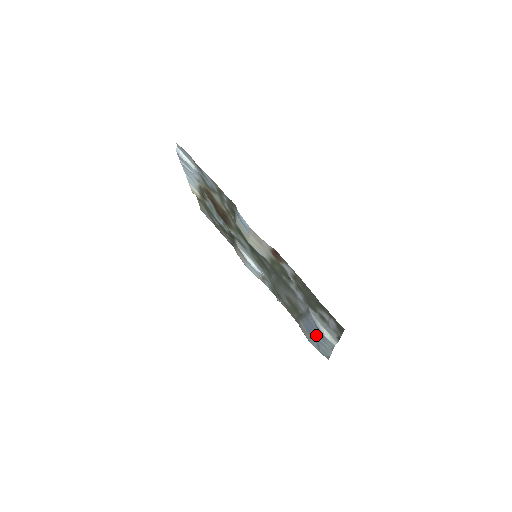
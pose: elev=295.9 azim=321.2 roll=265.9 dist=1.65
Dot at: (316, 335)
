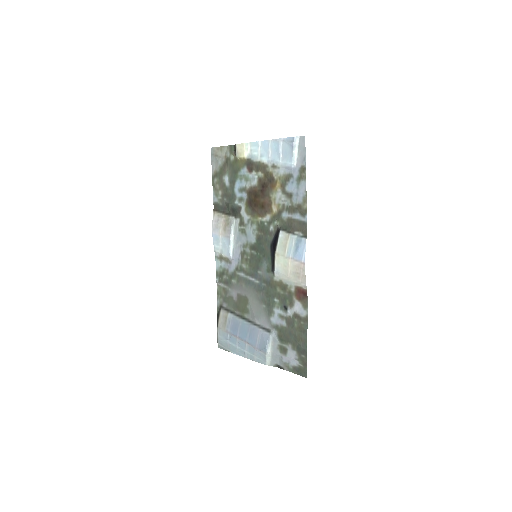
Dot at: (246, 341)
